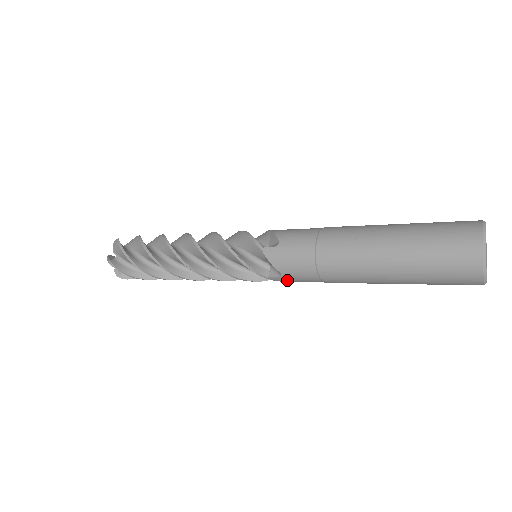
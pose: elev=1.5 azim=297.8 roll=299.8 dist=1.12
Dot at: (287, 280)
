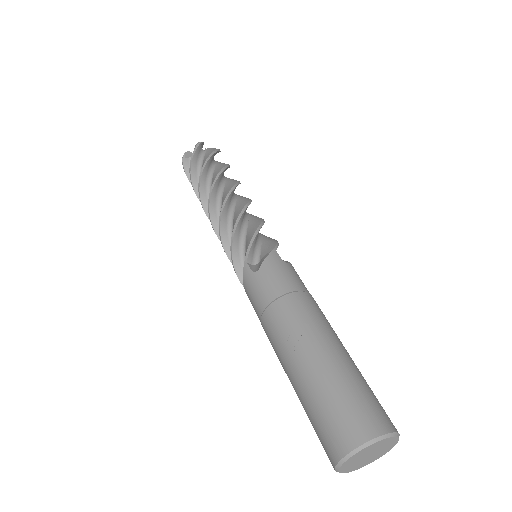
Dot at: occluded
